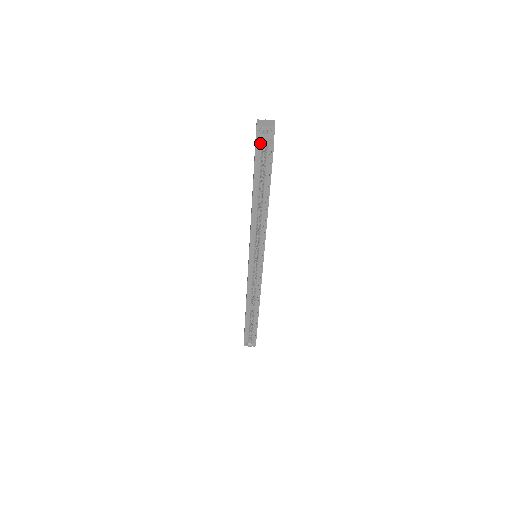
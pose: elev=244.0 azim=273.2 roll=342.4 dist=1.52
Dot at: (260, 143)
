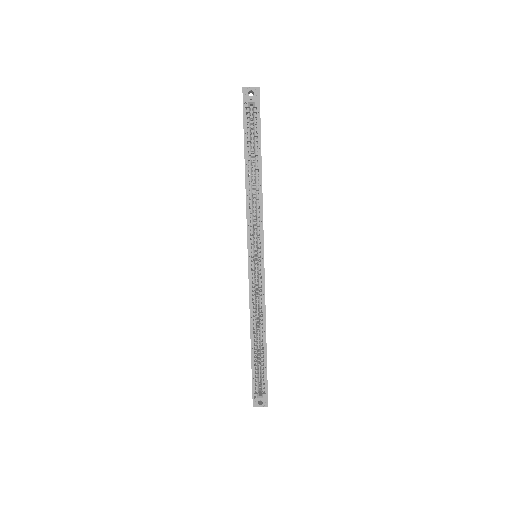
Dot at: (247, 100)
